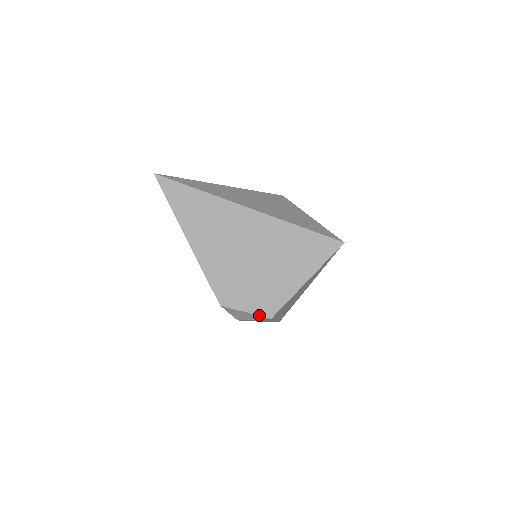
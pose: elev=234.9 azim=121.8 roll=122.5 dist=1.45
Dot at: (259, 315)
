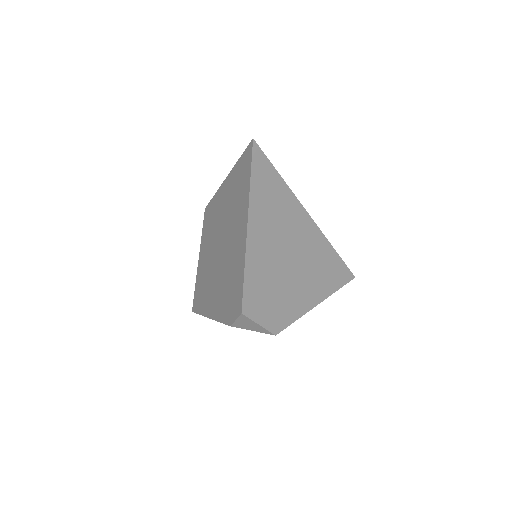
Dot at: (268, 330)
